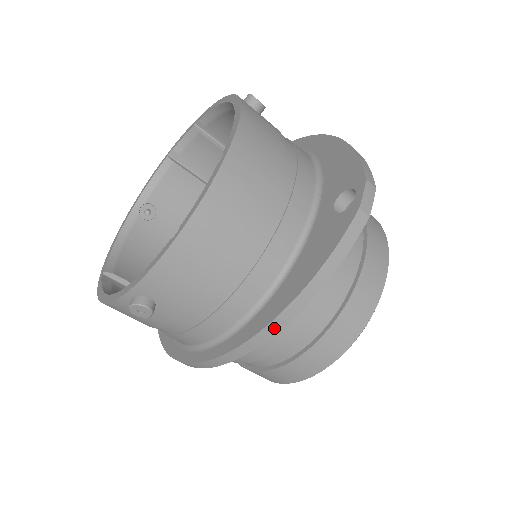
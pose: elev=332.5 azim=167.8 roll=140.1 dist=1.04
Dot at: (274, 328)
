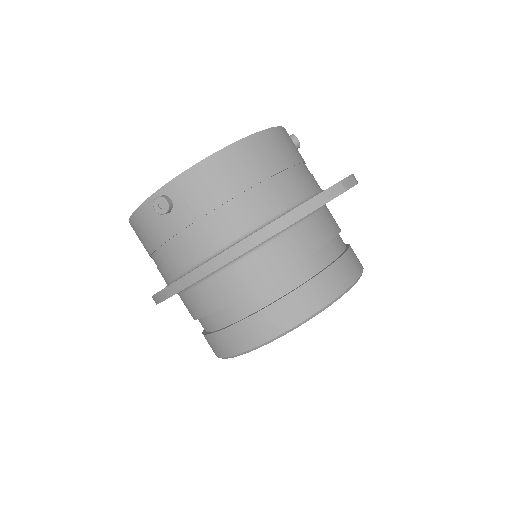
Dot at: (251, 243)
